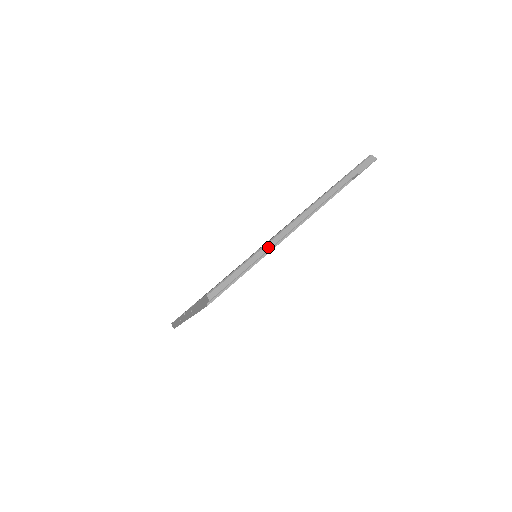
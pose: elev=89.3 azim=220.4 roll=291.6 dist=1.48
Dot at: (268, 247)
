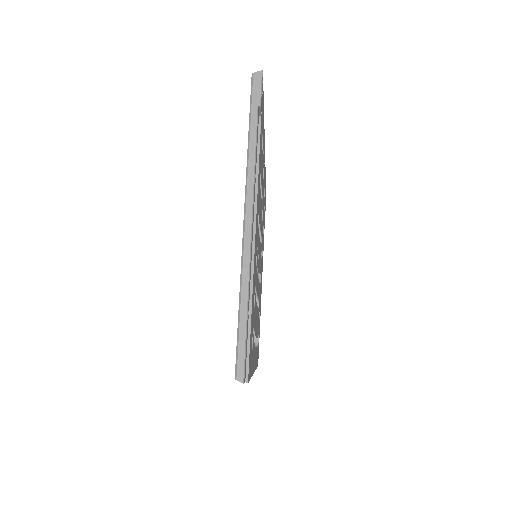
Dot at: (246, 274)
